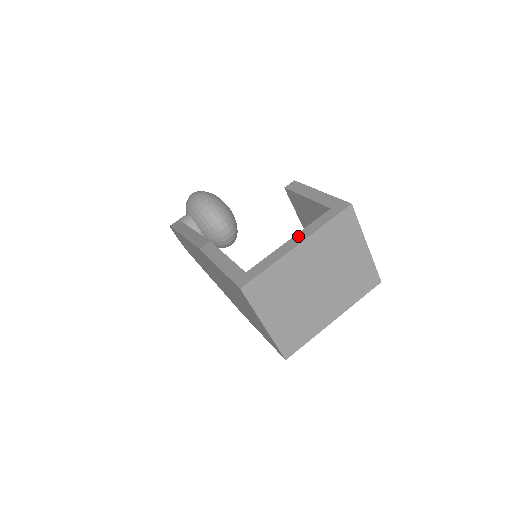
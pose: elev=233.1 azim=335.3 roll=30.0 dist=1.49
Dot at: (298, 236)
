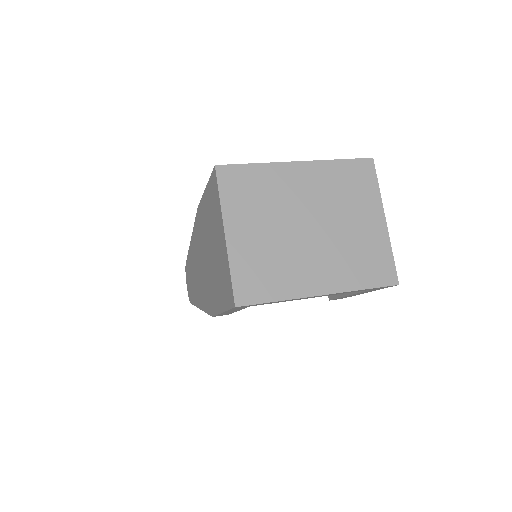
Dot at: occluded
